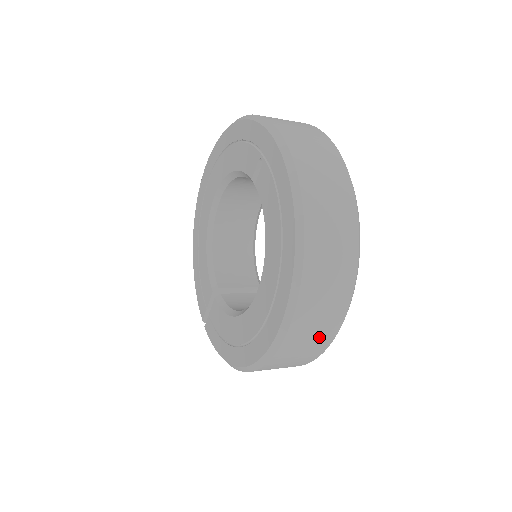
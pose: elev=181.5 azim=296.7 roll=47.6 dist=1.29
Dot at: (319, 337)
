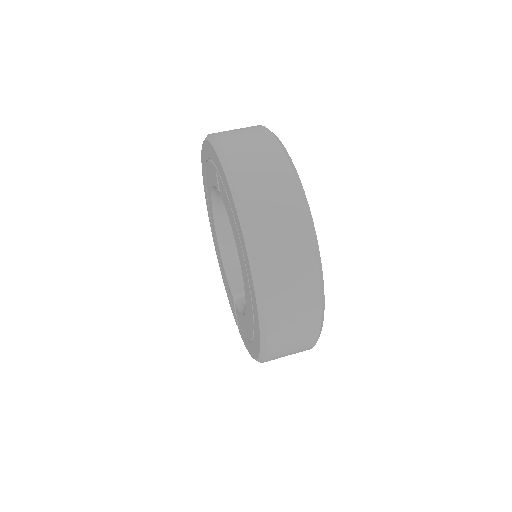
Dot at: (303, 315)
